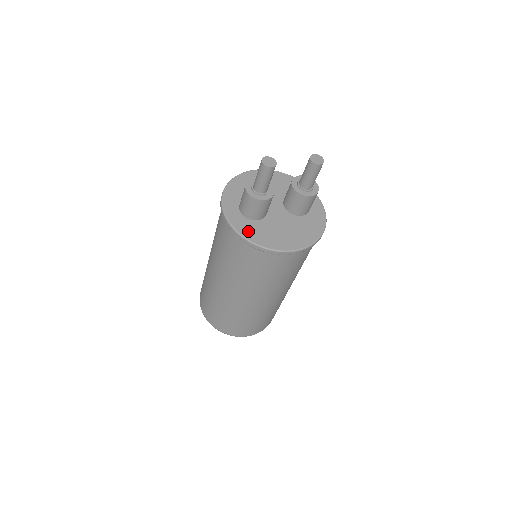
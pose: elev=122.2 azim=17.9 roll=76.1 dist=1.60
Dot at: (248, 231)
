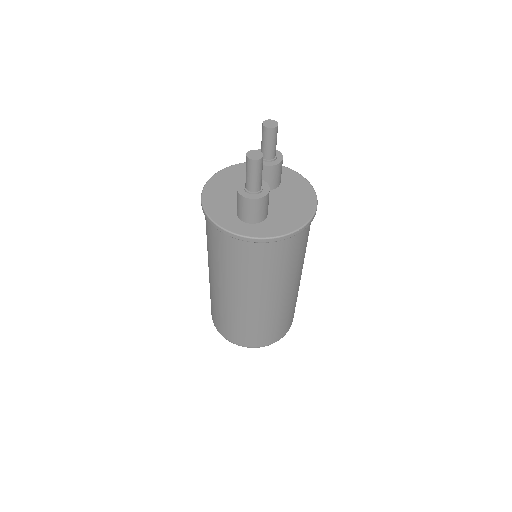
Dot at: (276, 229)
